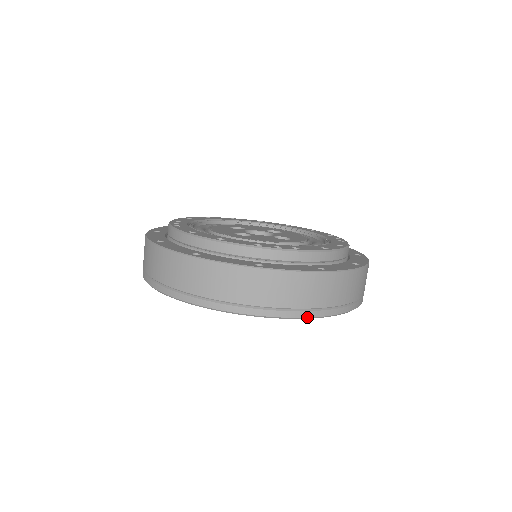
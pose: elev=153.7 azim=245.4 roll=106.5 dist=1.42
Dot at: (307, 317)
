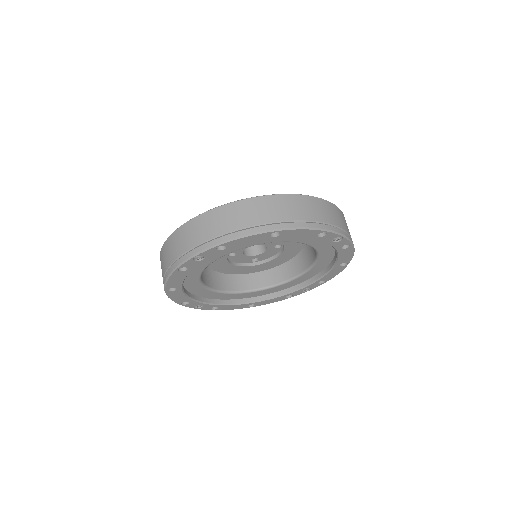
Dot at: (349, 239)
